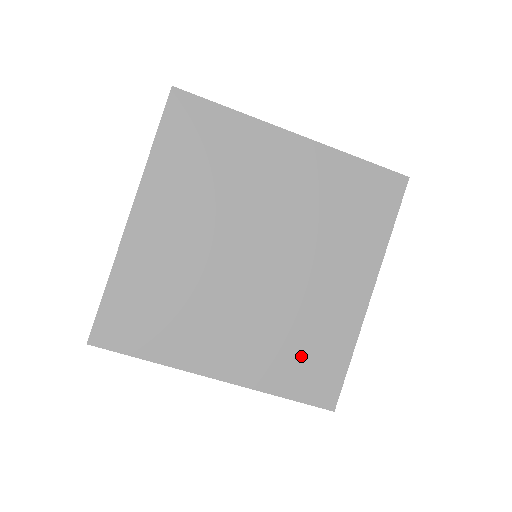
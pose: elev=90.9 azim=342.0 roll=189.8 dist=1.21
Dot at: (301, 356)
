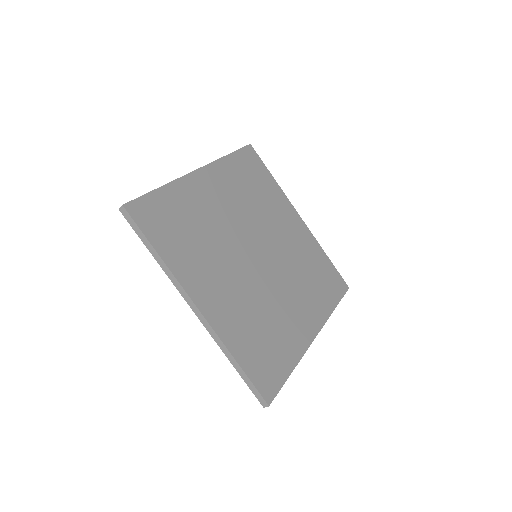
Dot at: (319, 280)
